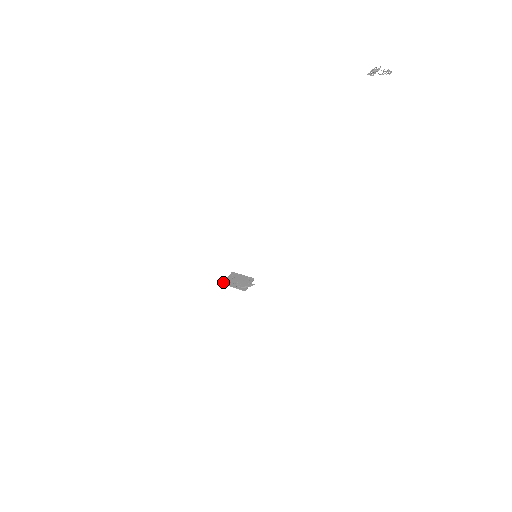
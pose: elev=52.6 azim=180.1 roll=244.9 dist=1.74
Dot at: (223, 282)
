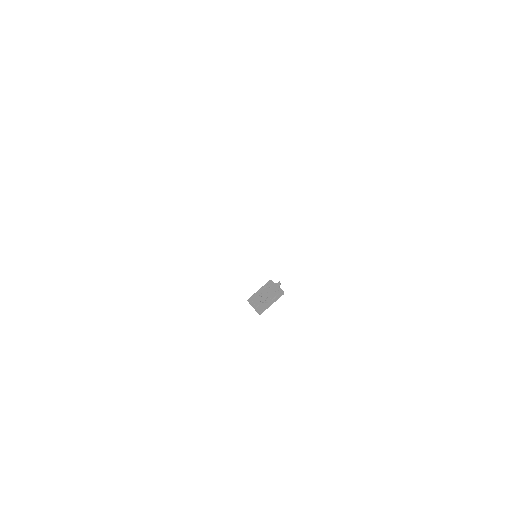
Dot at: occluded
